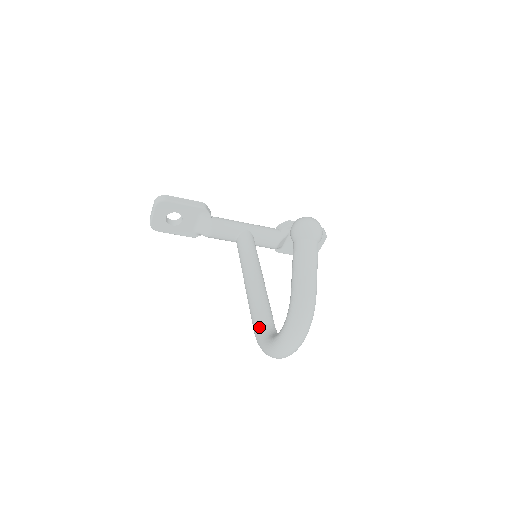
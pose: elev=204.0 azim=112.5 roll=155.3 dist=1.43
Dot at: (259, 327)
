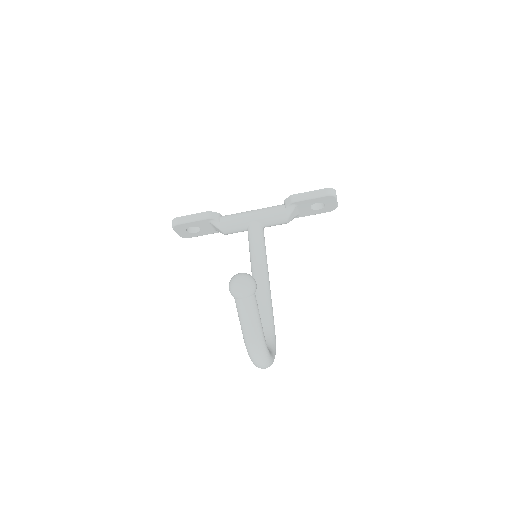
Dot at: occluded
